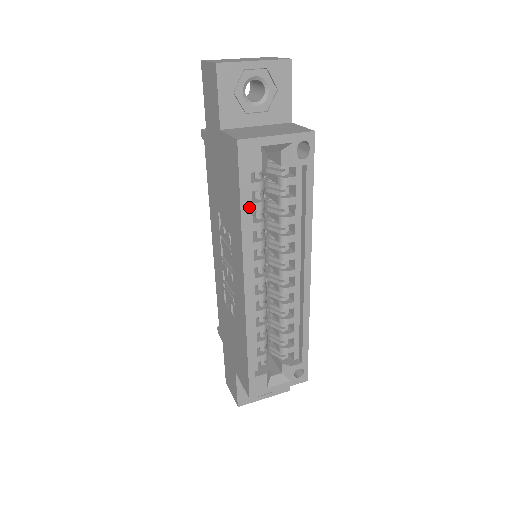
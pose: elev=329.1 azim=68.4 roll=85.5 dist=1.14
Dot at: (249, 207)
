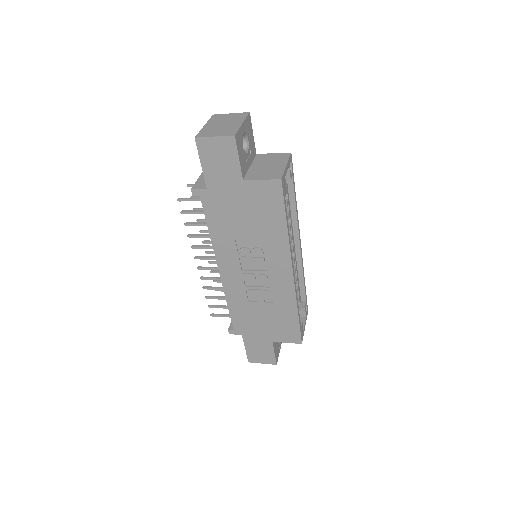
Dot at: occluded
